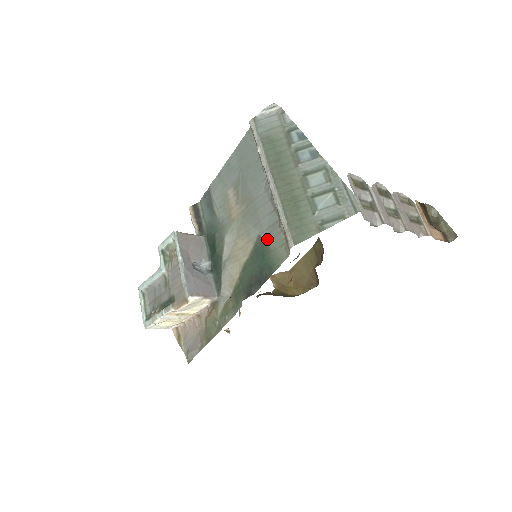
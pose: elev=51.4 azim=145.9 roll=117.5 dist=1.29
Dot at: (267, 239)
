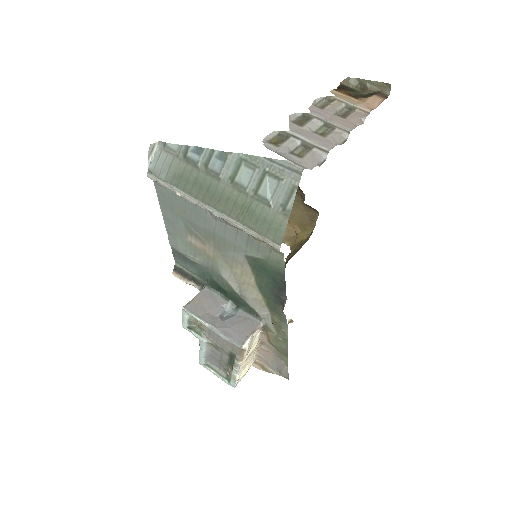
Dot at: (254, 254)
